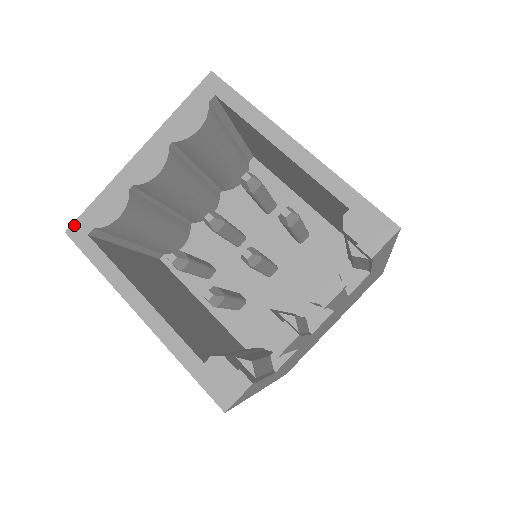
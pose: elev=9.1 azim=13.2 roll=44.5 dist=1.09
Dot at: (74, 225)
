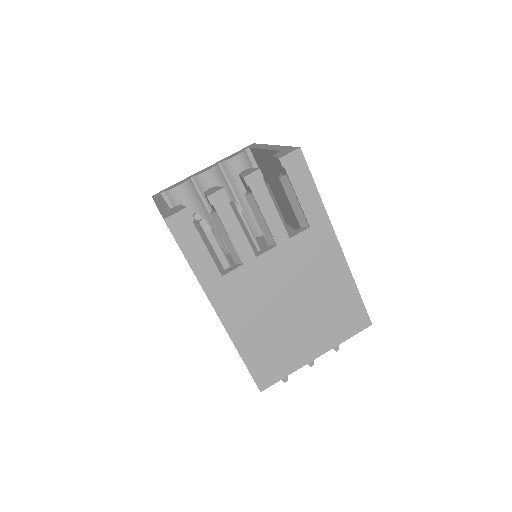
Dot at: (158, 193)
